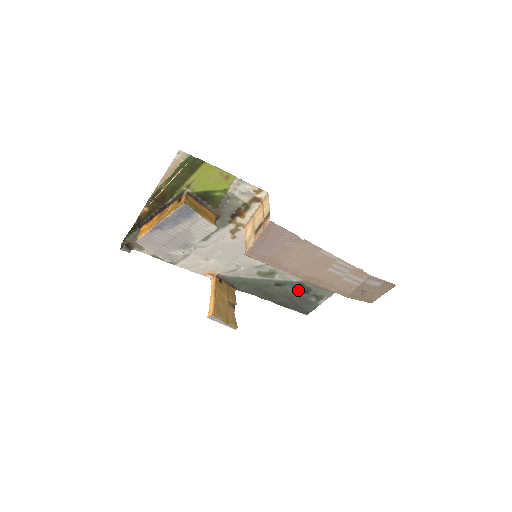
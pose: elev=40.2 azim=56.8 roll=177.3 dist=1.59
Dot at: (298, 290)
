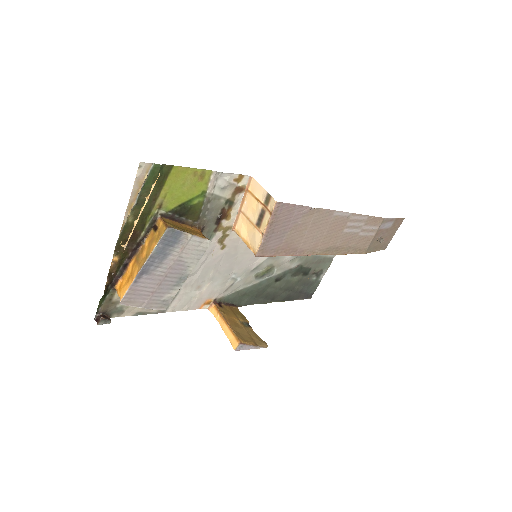
Dot at: (298, 276)
